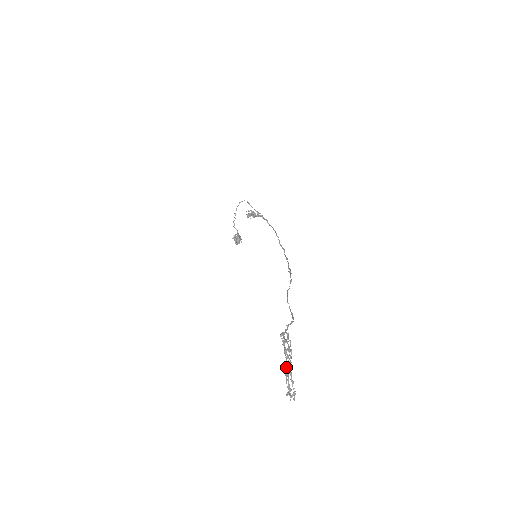
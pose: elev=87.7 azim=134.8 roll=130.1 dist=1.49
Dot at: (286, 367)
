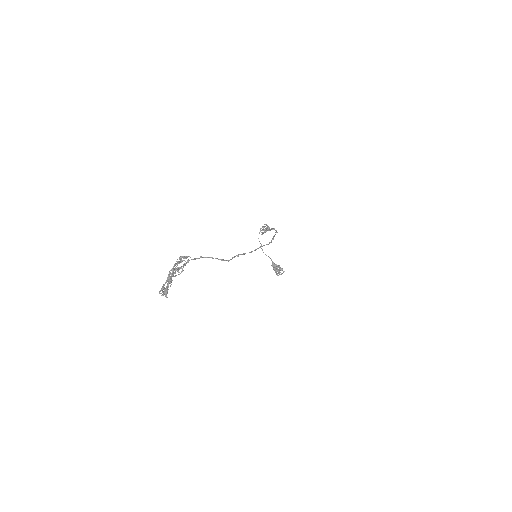
Dot at: (171, 276)
